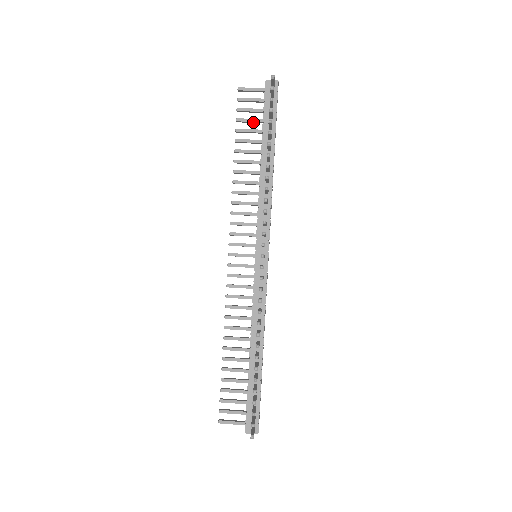
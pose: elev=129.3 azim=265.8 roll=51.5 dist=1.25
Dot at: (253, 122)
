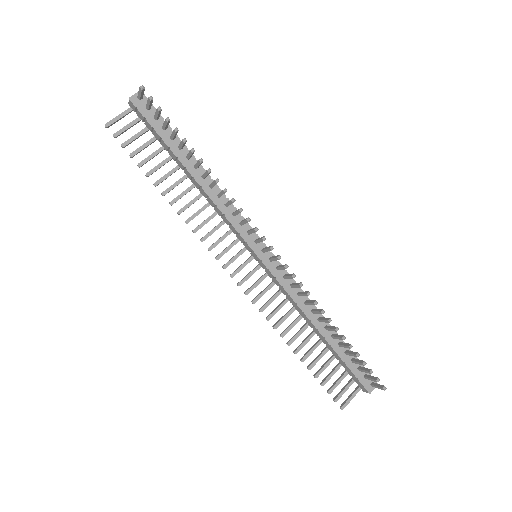
Dot at: (147, 146)
